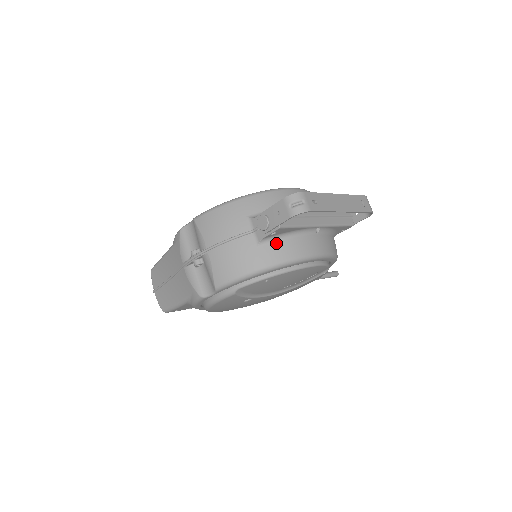
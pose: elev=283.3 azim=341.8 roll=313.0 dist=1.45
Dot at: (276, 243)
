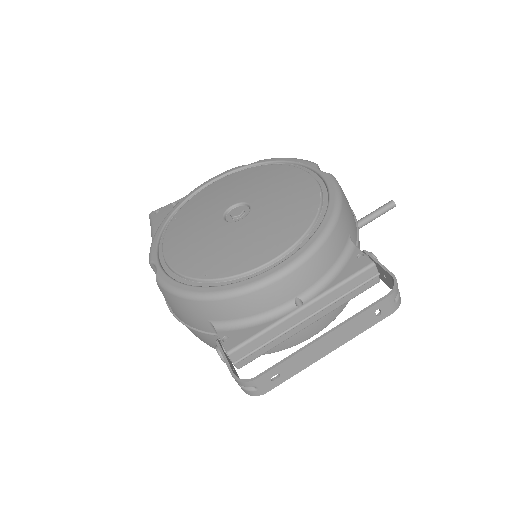
Dot at: occluded
